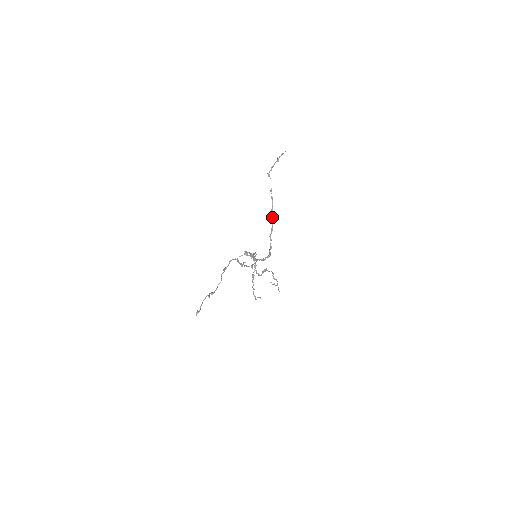
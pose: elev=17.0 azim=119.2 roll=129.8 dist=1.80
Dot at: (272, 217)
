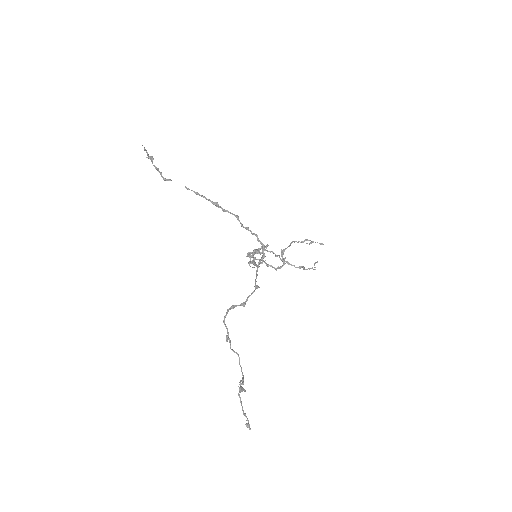
Dot at: (221, 208)
